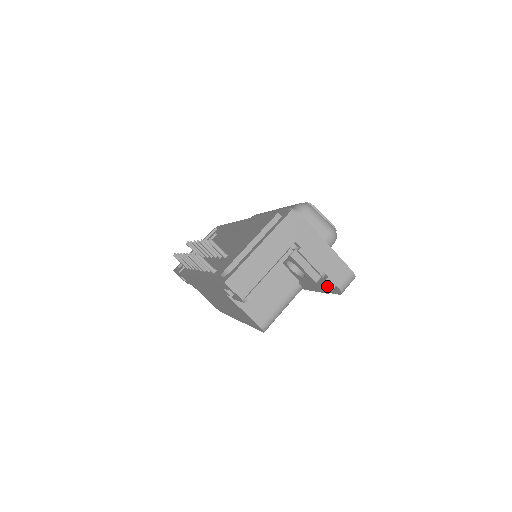
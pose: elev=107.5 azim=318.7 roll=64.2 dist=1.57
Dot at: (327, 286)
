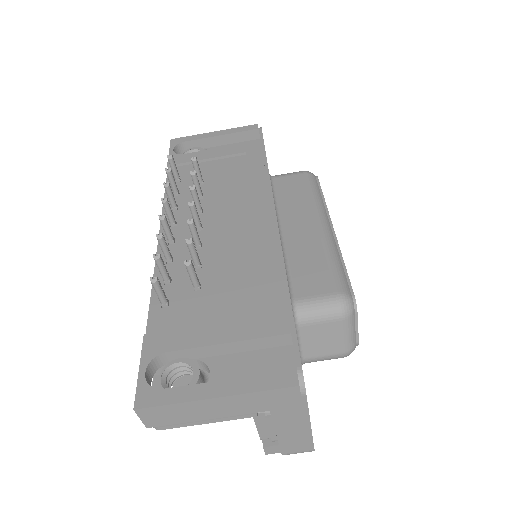
Dot at: (270, 450)
